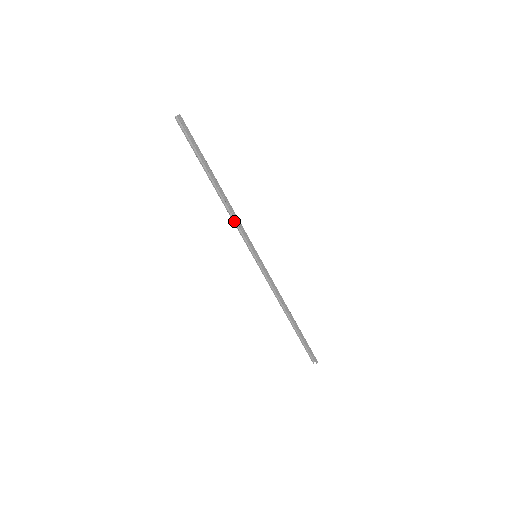
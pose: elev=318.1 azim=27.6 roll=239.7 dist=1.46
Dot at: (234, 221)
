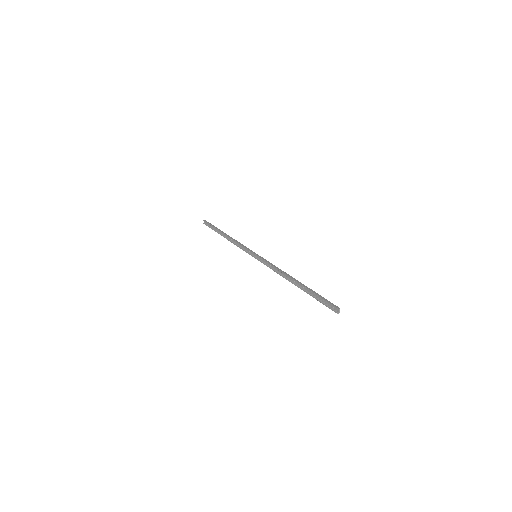
Dot at: (239, 247)
